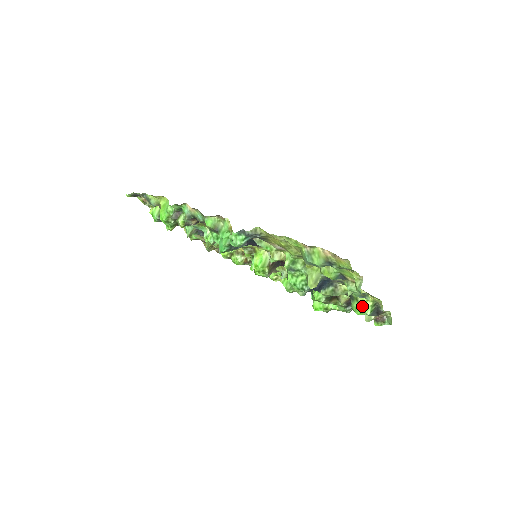
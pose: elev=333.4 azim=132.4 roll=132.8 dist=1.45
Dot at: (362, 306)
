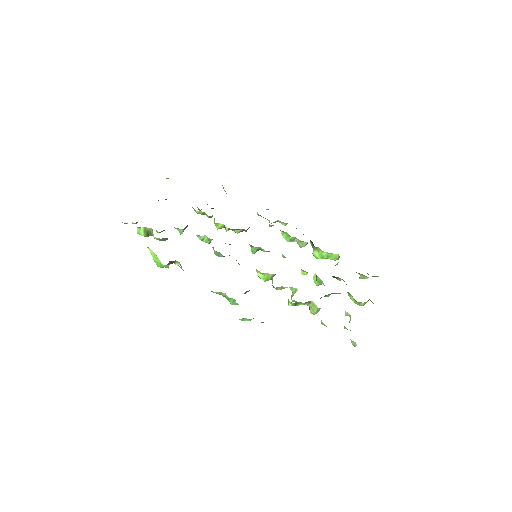
Dot at: (357, 303)
